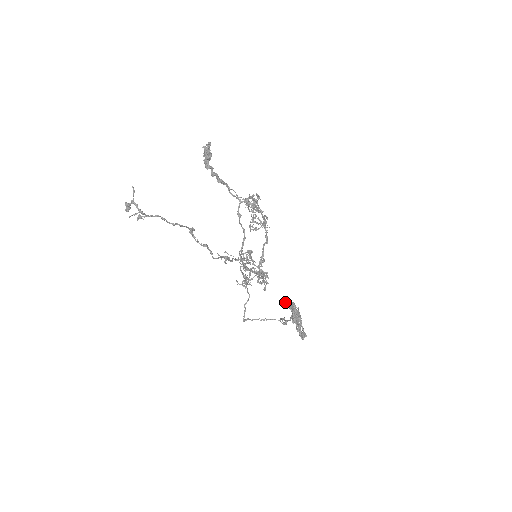
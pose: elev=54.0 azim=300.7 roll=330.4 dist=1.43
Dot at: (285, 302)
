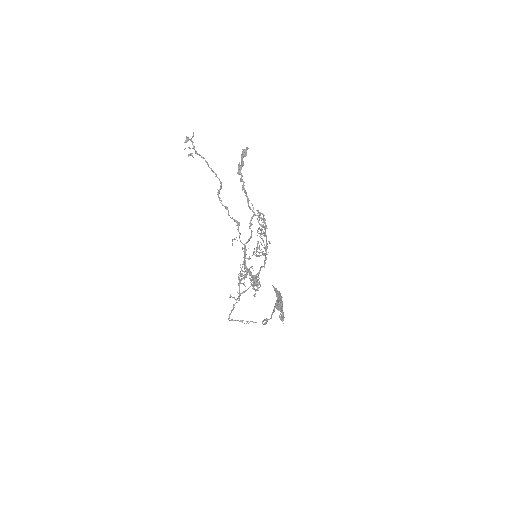
Dot at: (273, 286)
